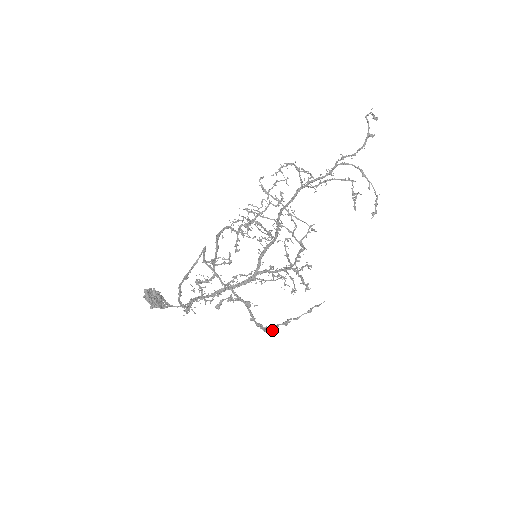
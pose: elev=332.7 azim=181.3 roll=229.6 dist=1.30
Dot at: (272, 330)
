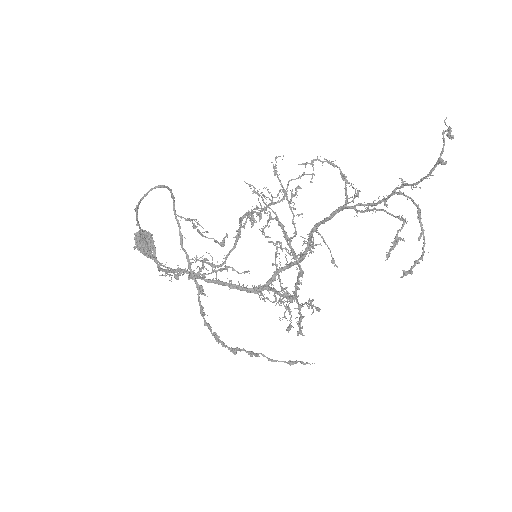
Dot at: (229, 348)
